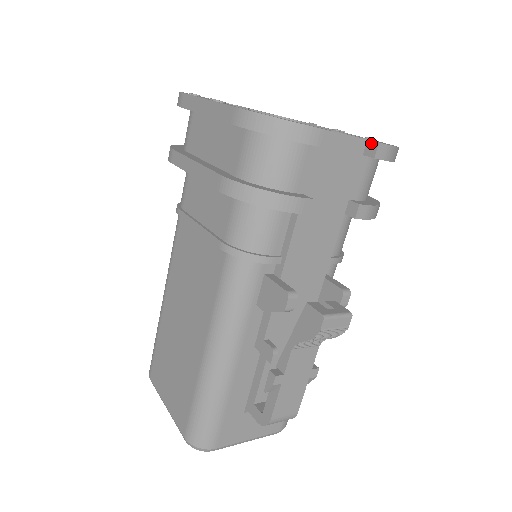
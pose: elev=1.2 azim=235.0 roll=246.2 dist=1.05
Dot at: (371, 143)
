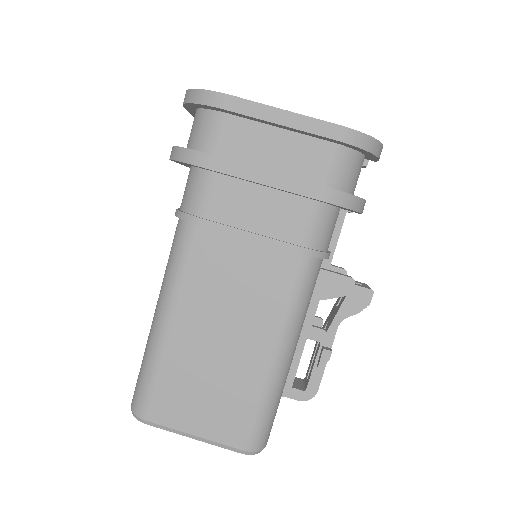
Dot at: occluded
